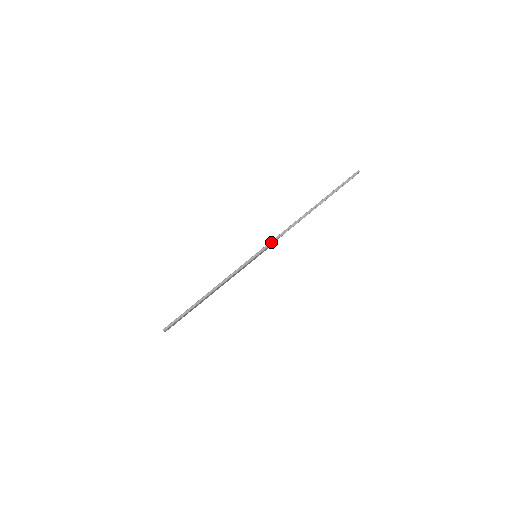
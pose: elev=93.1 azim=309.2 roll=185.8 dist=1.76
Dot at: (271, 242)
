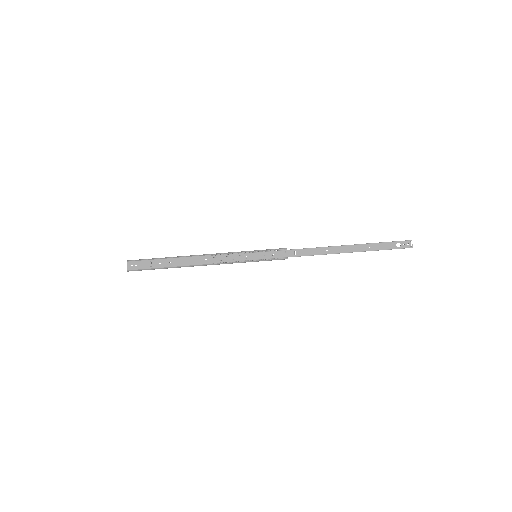
Dot at: occluded
